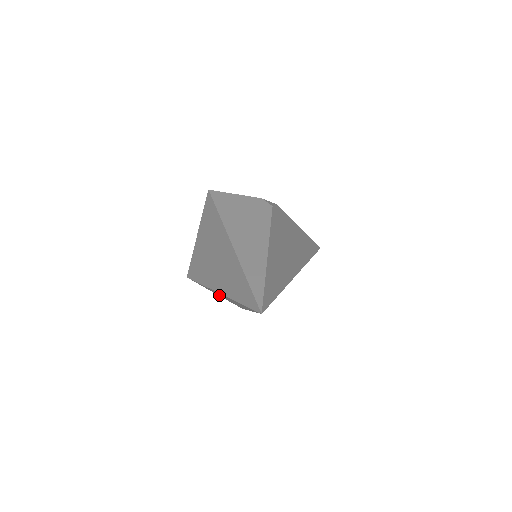
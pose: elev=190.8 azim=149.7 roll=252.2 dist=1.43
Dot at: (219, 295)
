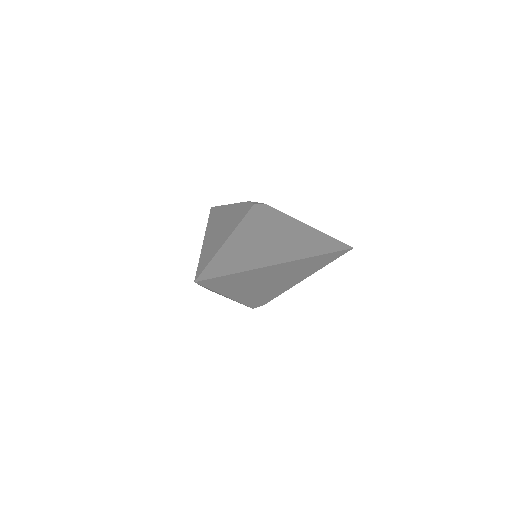
Dot at: occluded
